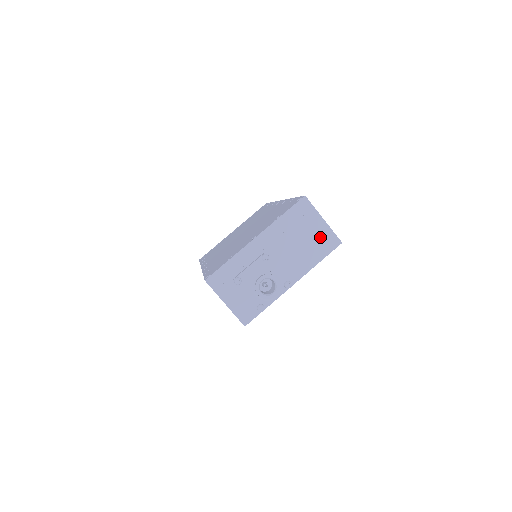
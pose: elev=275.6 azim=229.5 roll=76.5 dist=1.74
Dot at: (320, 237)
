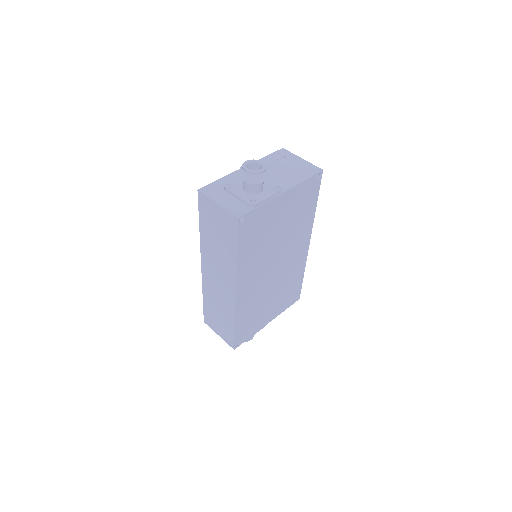
Dot at: (302, 167)
